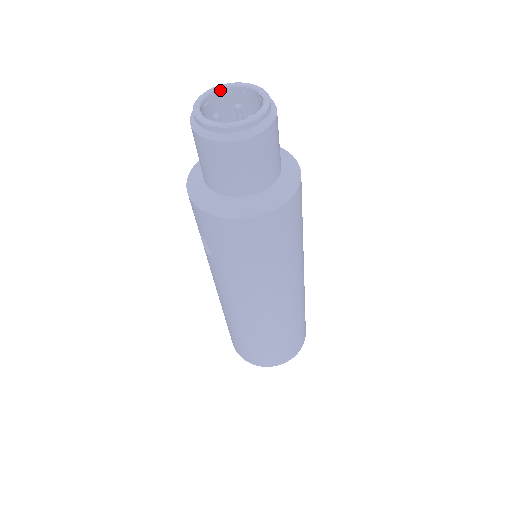
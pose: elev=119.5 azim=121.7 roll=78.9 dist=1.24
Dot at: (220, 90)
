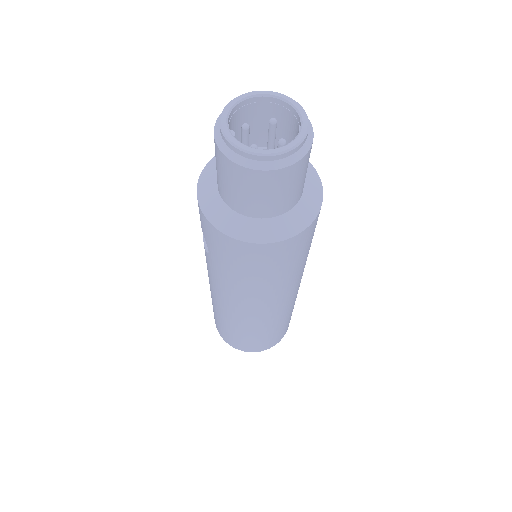
Dot at: (258, 97)
